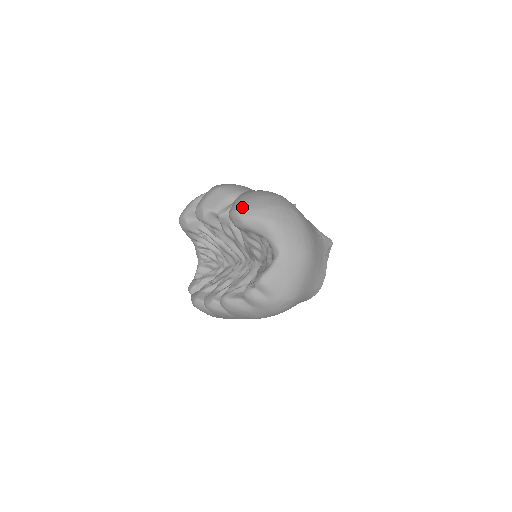
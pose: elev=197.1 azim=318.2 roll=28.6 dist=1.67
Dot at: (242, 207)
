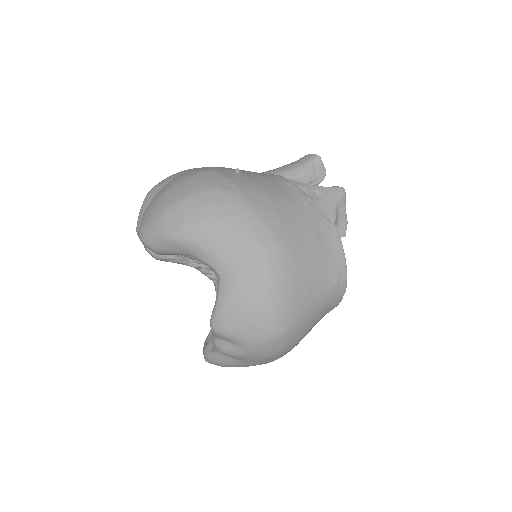
Dot at: (142, 225)
